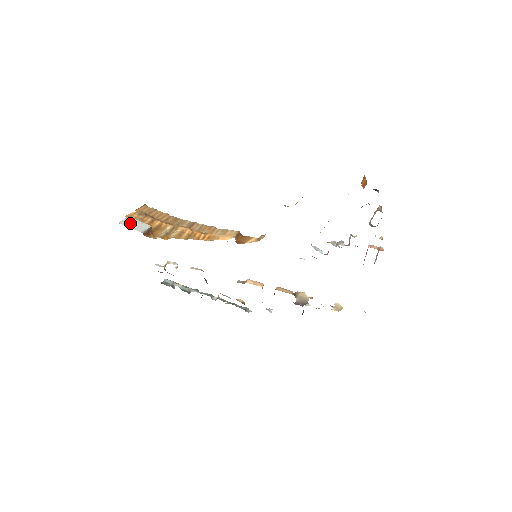
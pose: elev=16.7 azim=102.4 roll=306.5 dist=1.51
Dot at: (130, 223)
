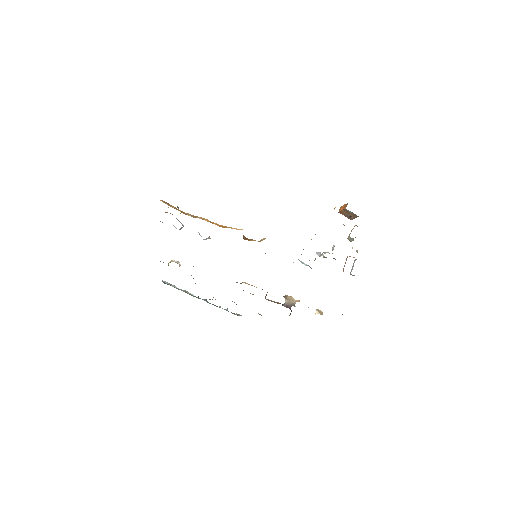
Dot at: occluded
